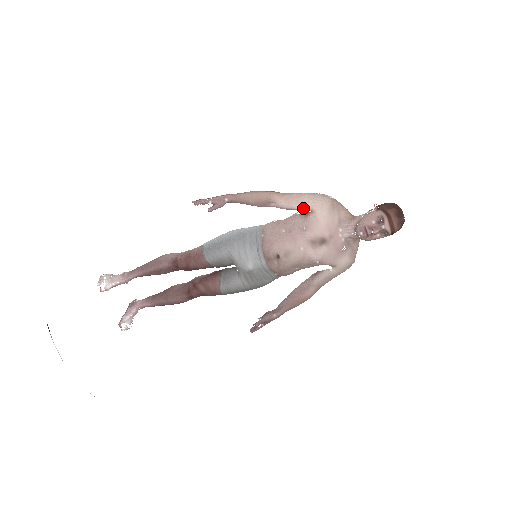
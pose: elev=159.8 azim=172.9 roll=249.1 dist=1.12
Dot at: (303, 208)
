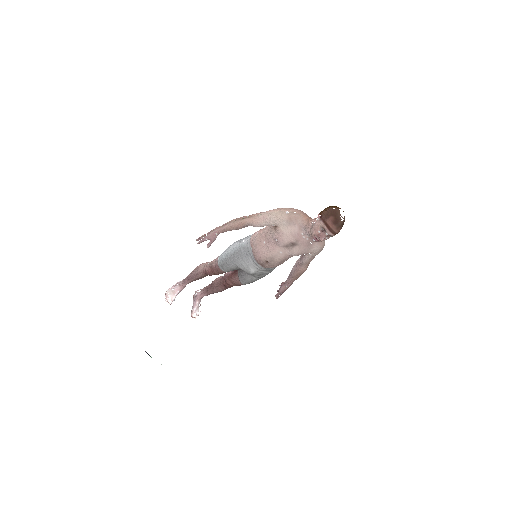
Dot at: (270, 225)
